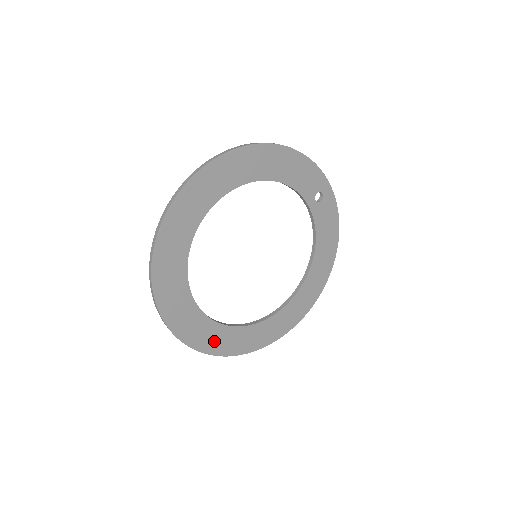
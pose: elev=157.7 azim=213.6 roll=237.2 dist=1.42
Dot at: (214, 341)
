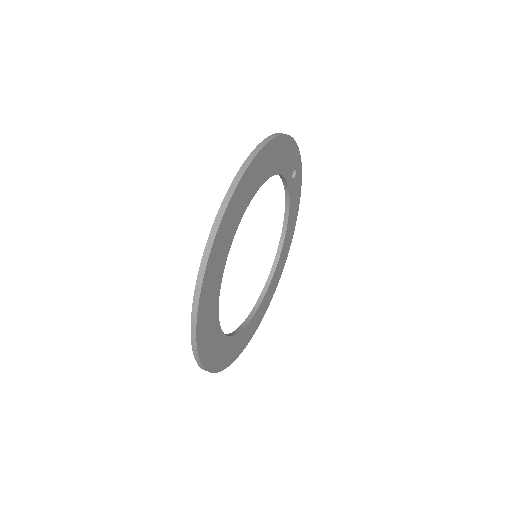
Dot at: (230, 353)
